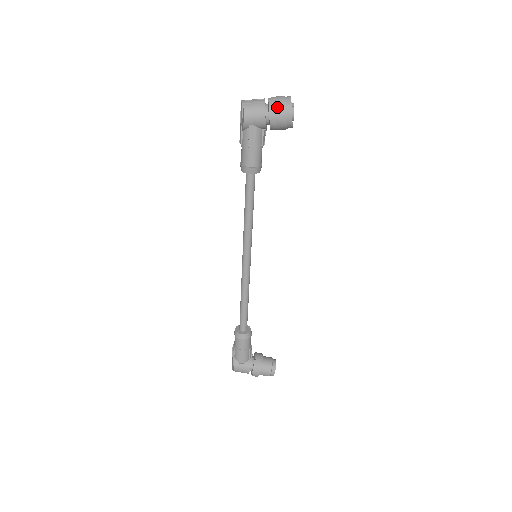
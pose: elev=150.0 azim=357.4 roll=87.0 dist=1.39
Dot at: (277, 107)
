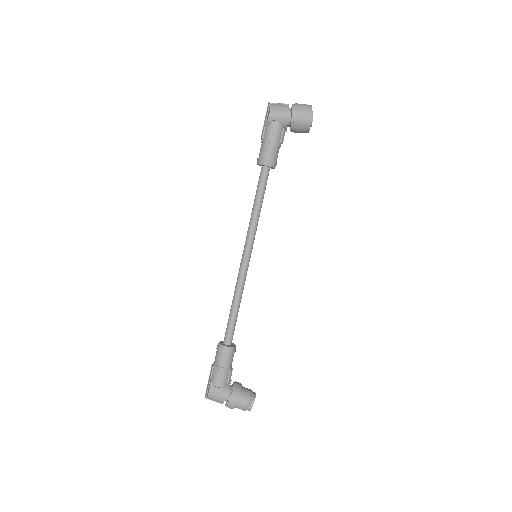
Dot at: (299, 108)
